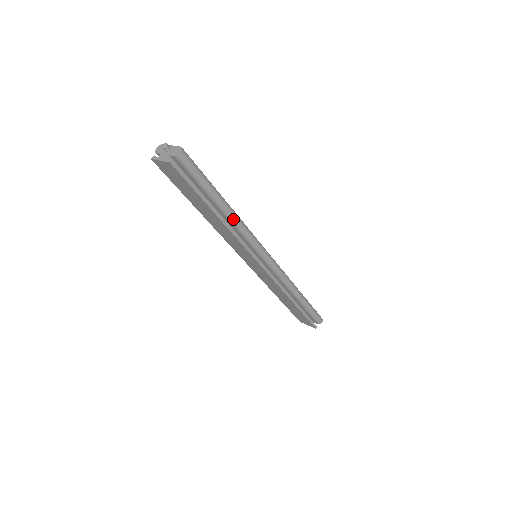
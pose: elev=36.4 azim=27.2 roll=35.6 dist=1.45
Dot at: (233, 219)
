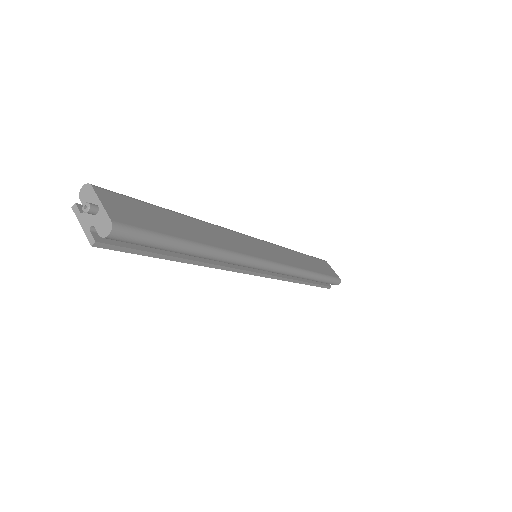
Dot at: (213, 259)
